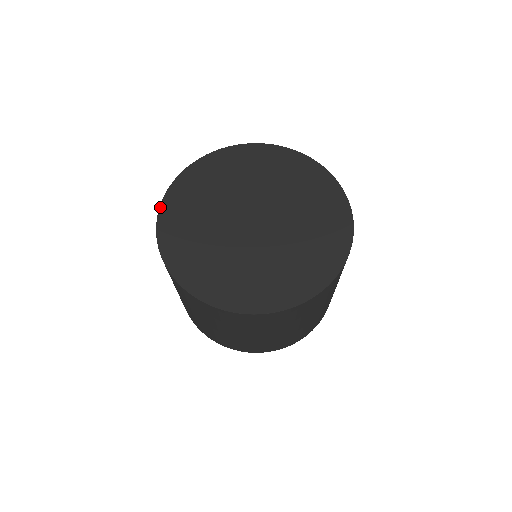
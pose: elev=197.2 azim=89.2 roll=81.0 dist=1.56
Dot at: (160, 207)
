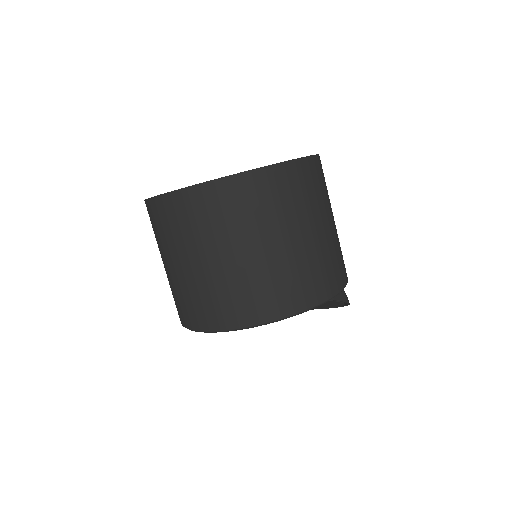
Dot at: occluded
